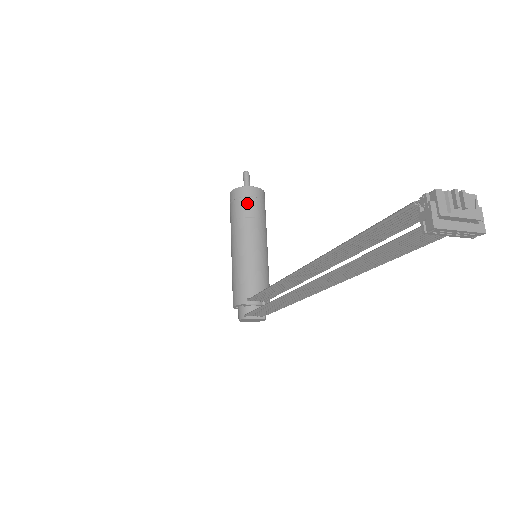
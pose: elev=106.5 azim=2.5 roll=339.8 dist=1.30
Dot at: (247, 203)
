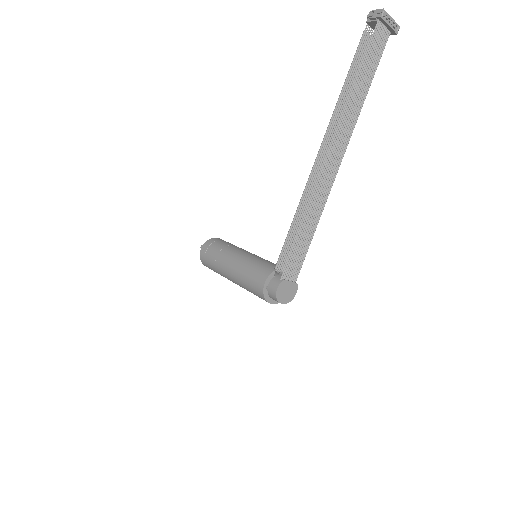
Dot at: (222, 242)
